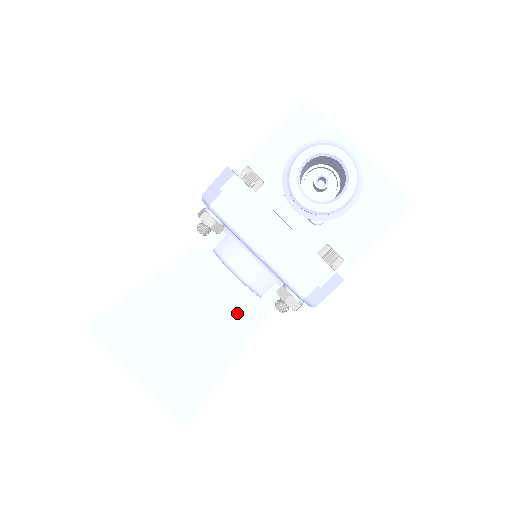
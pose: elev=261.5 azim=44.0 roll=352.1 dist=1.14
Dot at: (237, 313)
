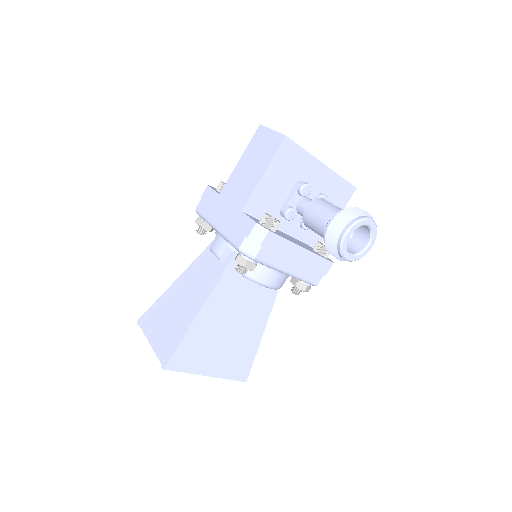
Dot at: (259, 302)
